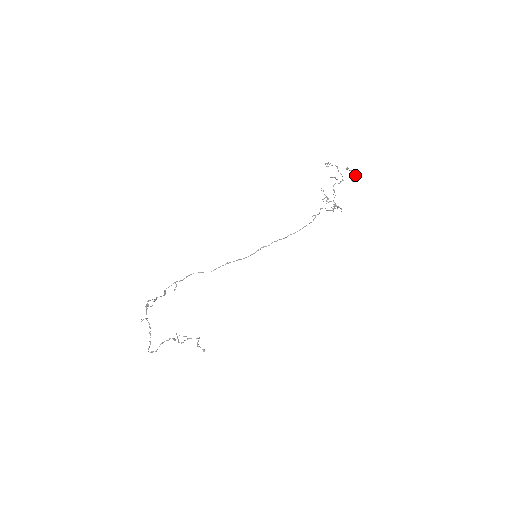
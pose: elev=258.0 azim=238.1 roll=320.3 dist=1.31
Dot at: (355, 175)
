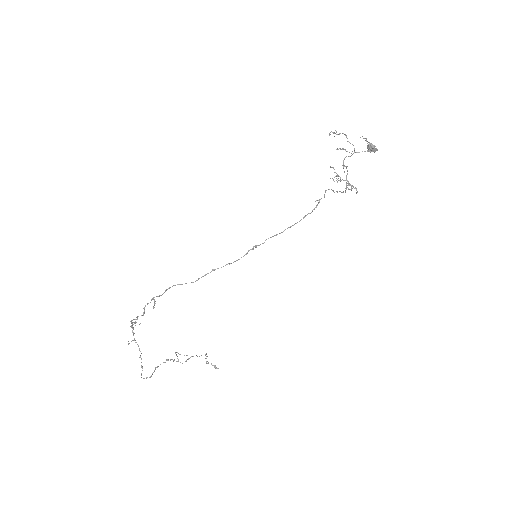
Dot at: occluded
